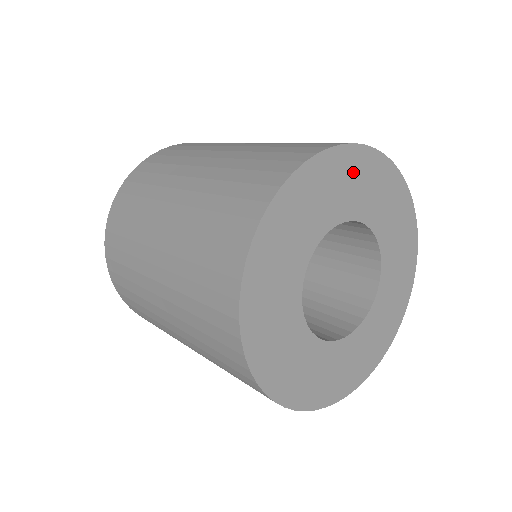
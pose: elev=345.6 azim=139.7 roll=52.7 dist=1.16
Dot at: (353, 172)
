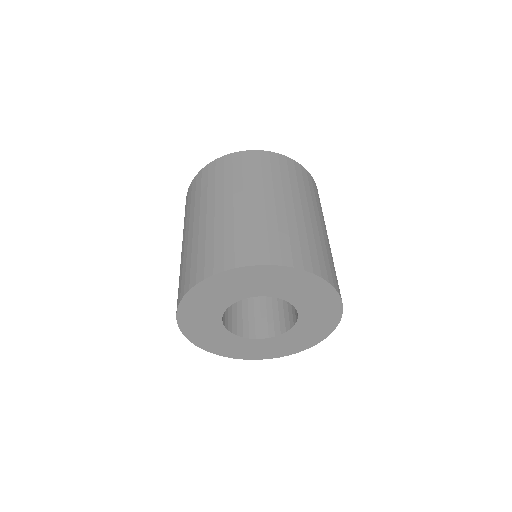
Dot at: (278, 277)
